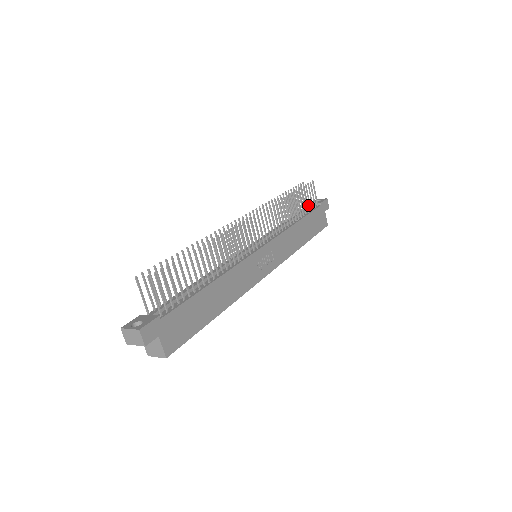
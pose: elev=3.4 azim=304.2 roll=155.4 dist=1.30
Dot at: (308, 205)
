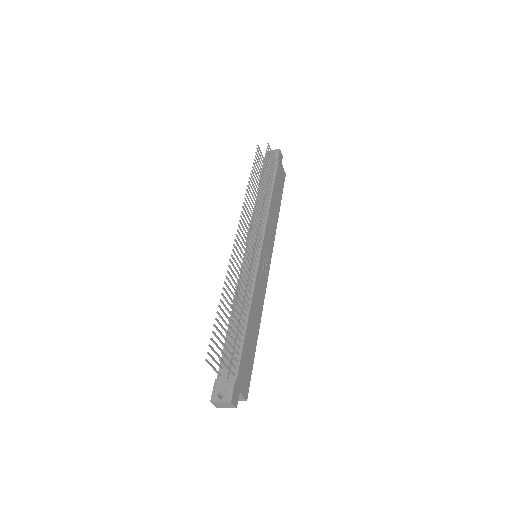
Dot at: (266, 163)
